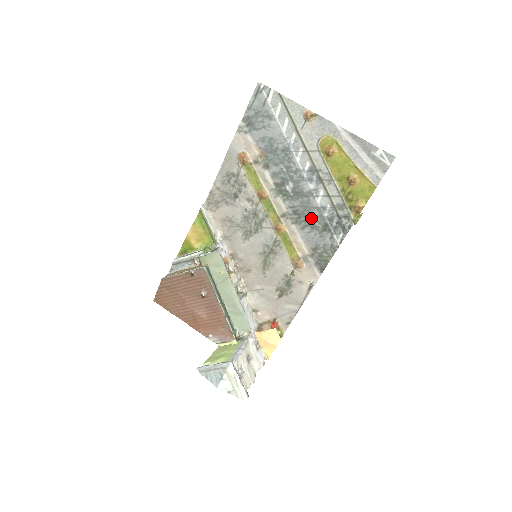
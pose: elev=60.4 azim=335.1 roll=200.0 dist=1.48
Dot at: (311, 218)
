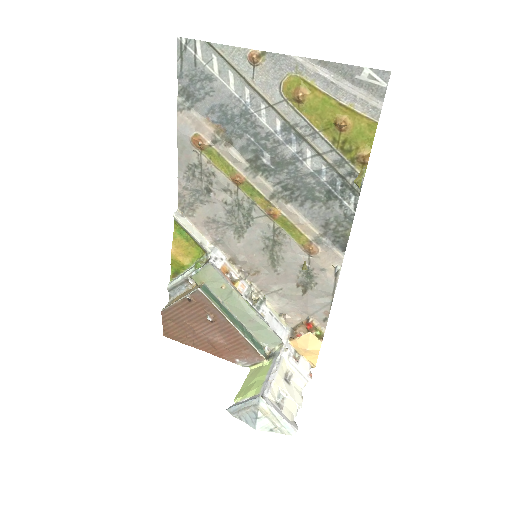
Dot at: (307, 189)
